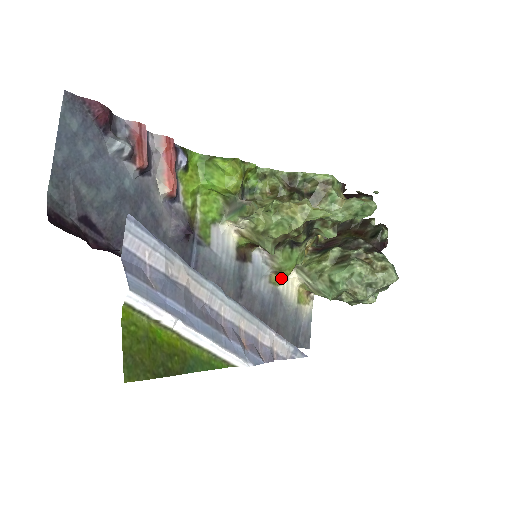
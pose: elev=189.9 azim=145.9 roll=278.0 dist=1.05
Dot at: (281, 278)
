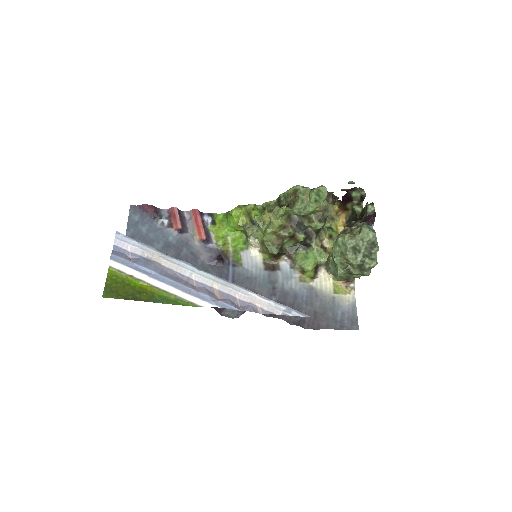
Dot at: (308, 275)
